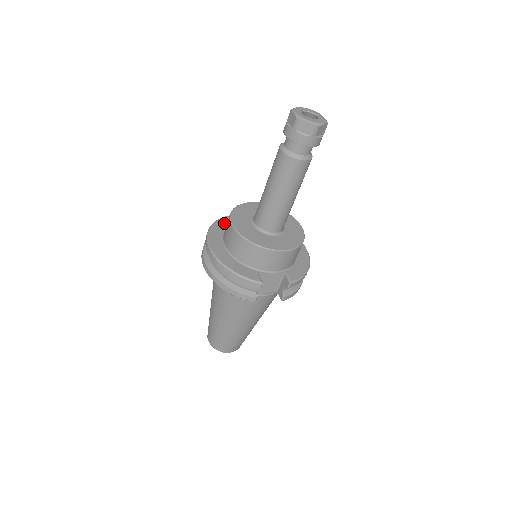
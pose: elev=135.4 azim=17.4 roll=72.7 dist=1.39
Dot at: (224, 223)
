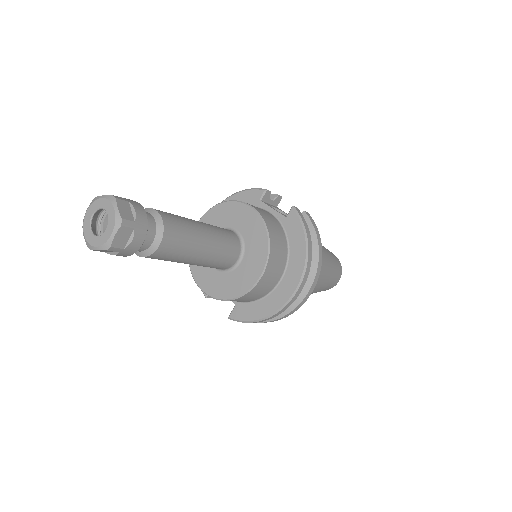
Dot at: (243, 199)
